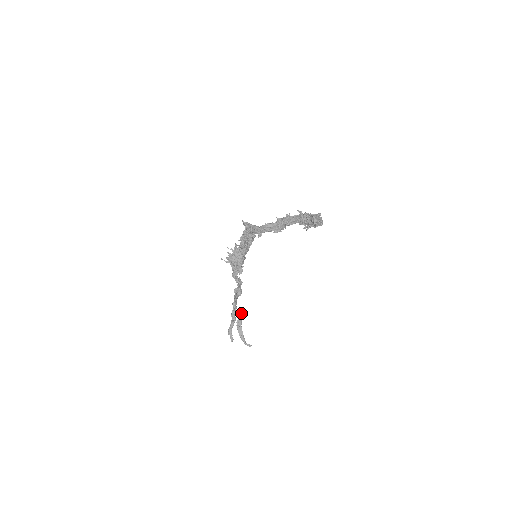
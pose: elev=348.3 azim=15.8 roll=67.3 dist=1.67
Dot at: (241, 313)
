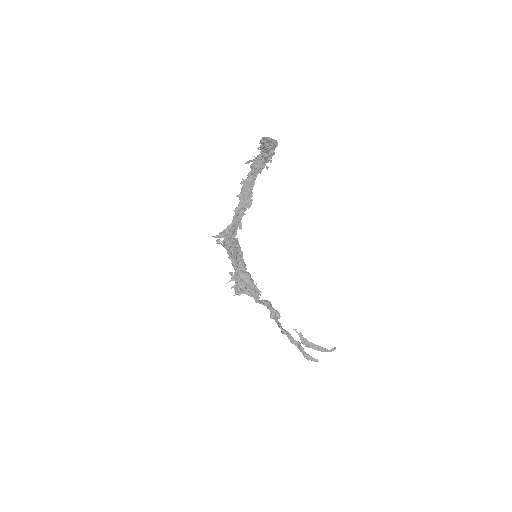
Dot at: occluded
